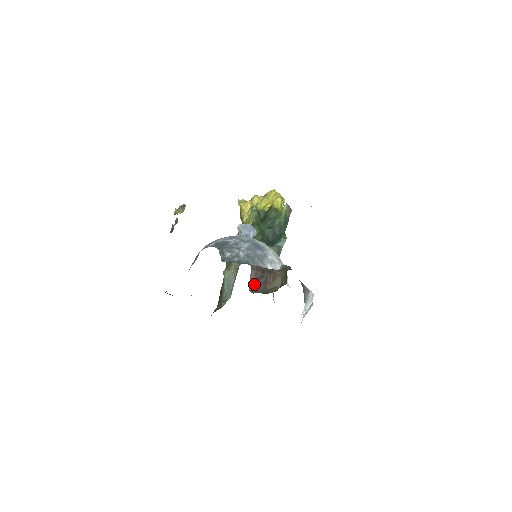
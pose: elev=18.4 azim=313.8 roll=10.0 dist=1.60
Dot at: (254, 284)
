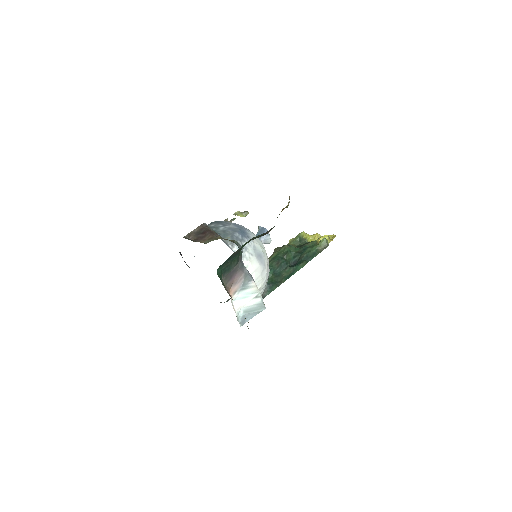
Dot at: (193, 235)
